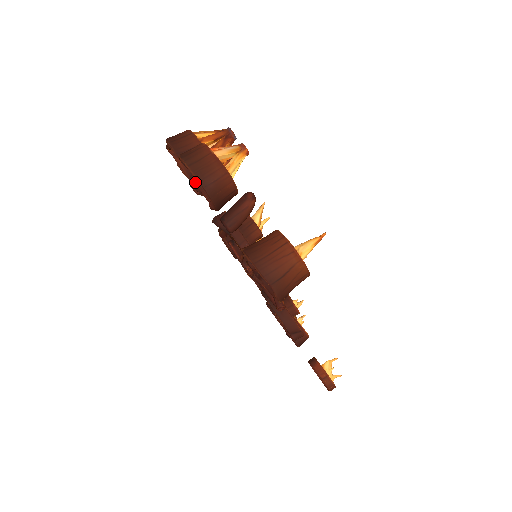
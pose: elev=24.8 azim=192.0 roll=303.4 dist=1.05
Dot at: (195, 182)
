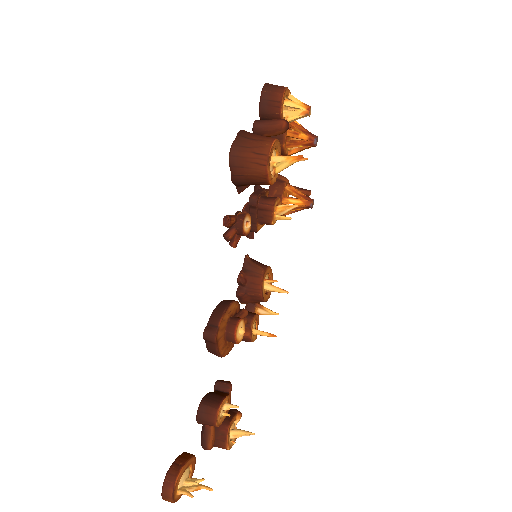
Dot at: occluded
